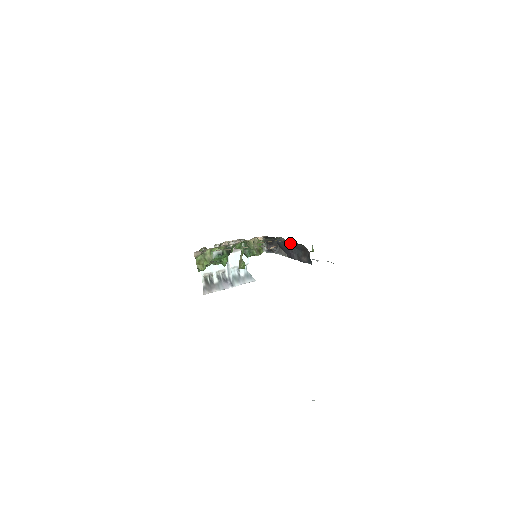
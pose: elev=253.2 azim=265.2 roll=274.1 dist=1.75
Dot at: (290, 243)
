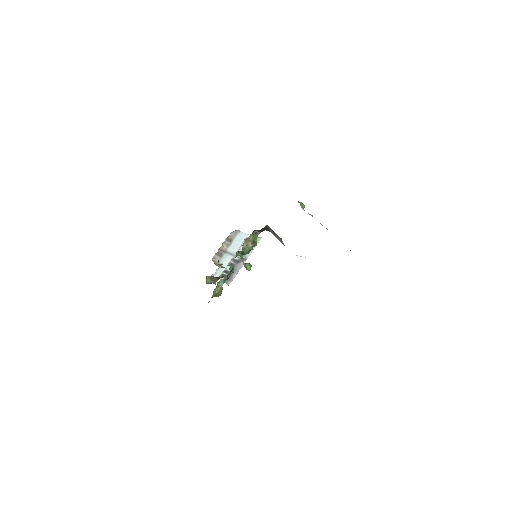
Dot at: occluded
